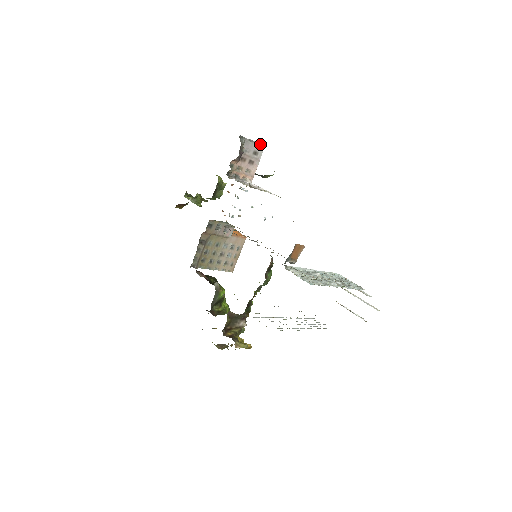
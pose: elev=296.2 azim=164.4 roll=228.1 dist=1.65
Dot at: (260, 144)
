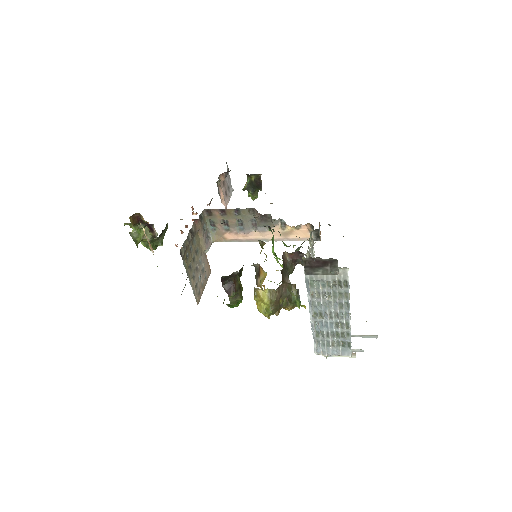
Dot at: (231, 185)
